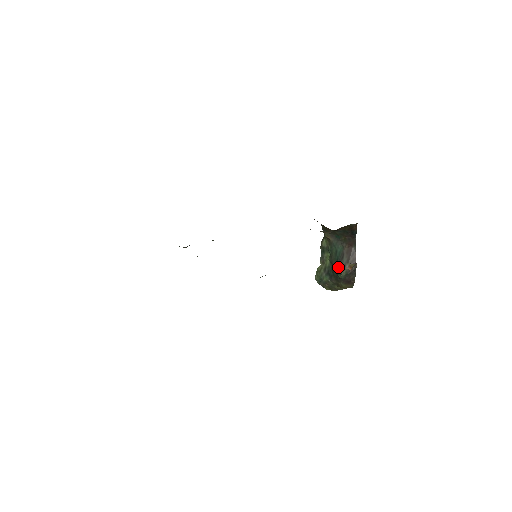
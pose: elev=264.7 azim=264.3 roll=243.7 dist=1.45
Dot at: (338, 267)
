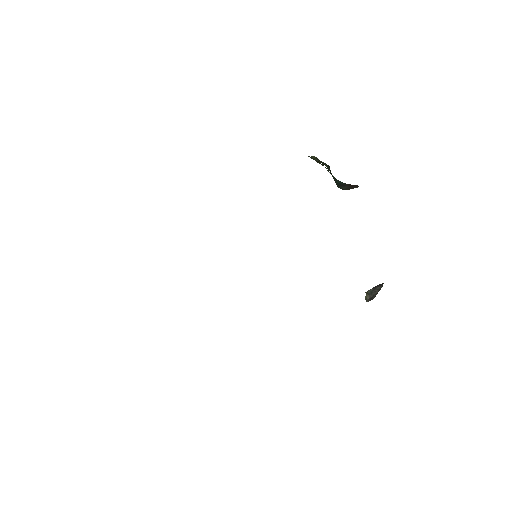
Dot at: (338, 186)
